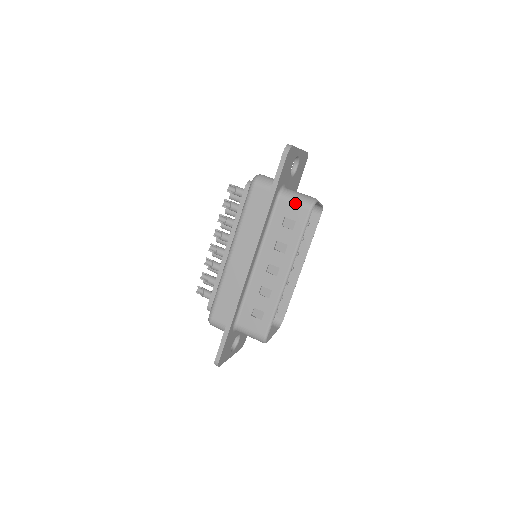
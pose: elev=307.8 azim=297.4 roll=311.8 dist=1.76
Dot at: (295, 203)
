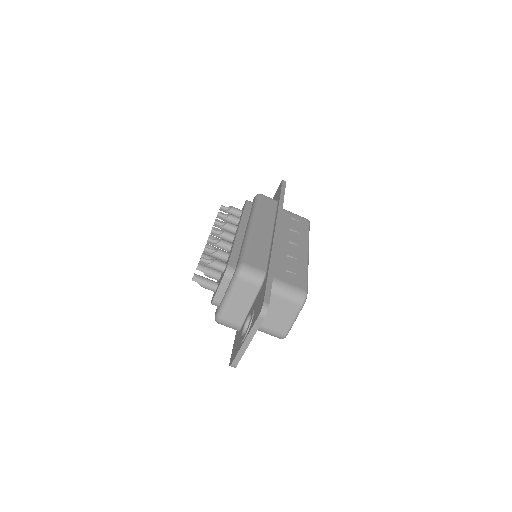
Dot at: occluded
